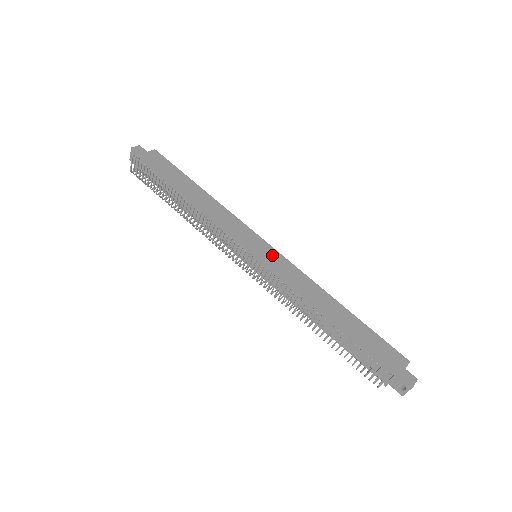
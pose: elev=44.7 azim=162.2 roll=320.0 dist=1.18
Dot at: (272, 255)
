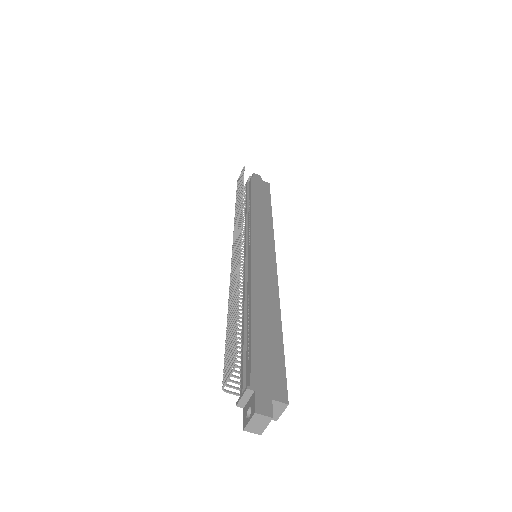
Dot at: (267, 258)
